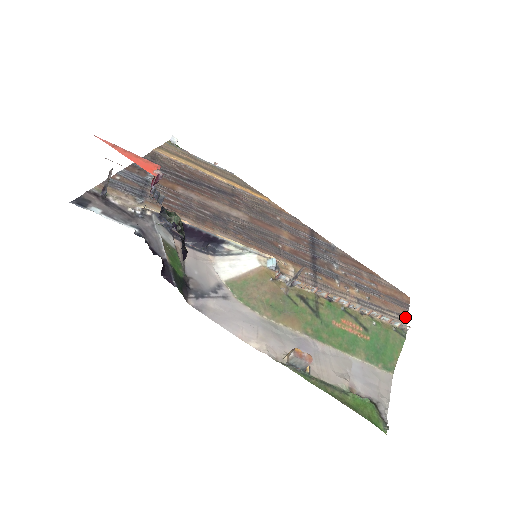
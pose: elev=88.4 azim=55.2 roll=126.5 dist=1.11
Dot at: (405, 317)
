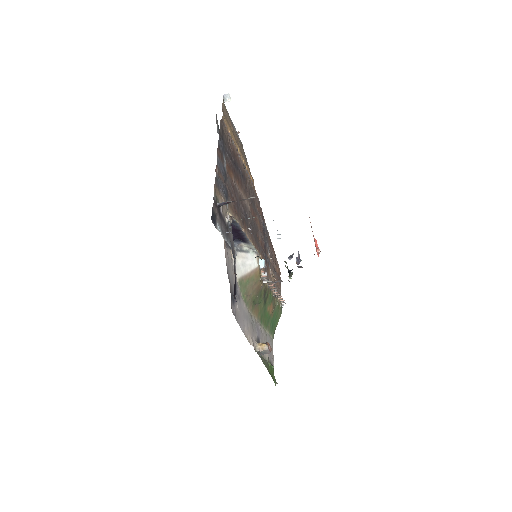
Dot at: occluded
